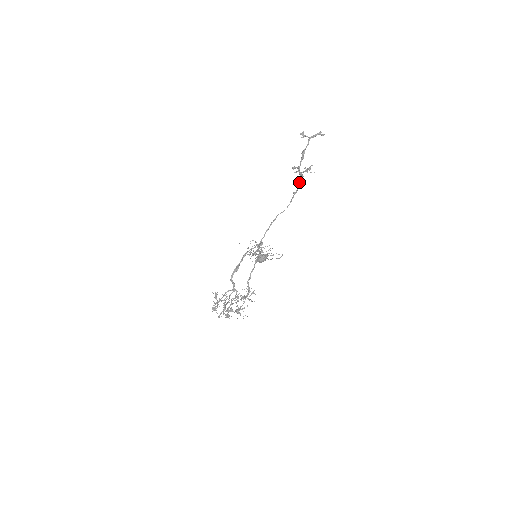
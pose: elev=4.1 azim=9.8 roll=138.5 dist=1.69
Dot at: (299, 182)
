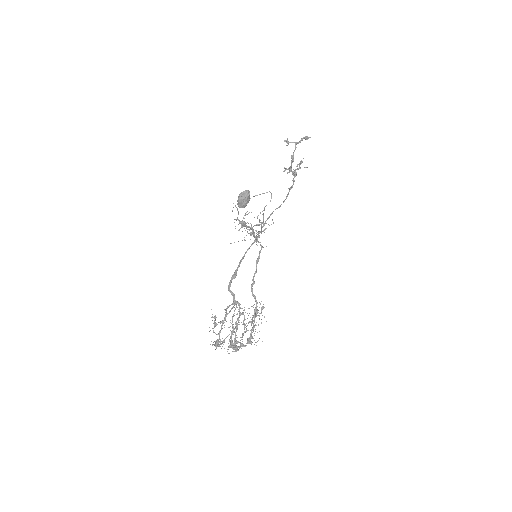
Dot at: (293, 179)
